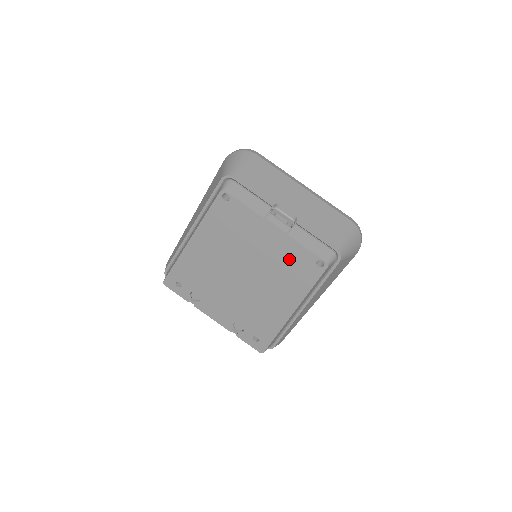
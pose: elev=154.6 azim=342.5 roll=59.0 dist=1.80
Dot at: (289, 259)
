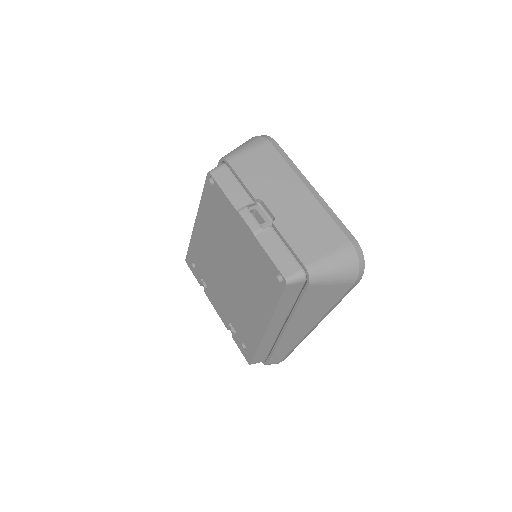
Dot at: (258, 264)
